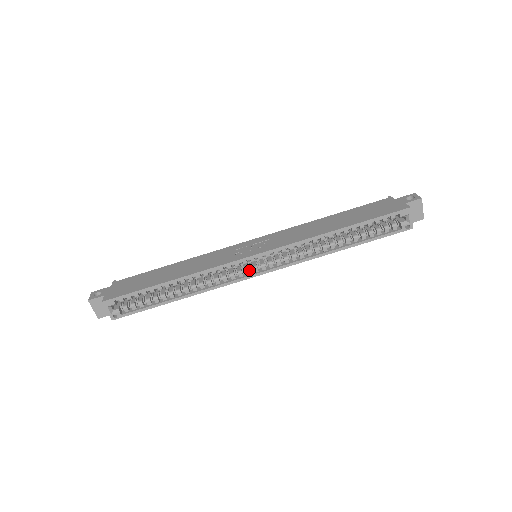
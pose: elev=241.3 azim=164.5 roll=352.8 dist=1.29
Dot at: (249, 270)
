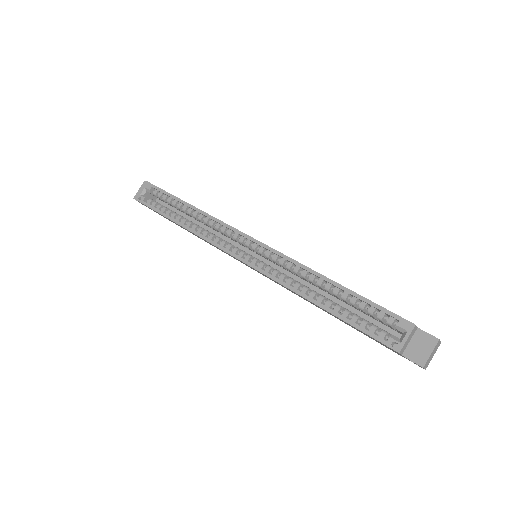
Dot at: (237, 249)
